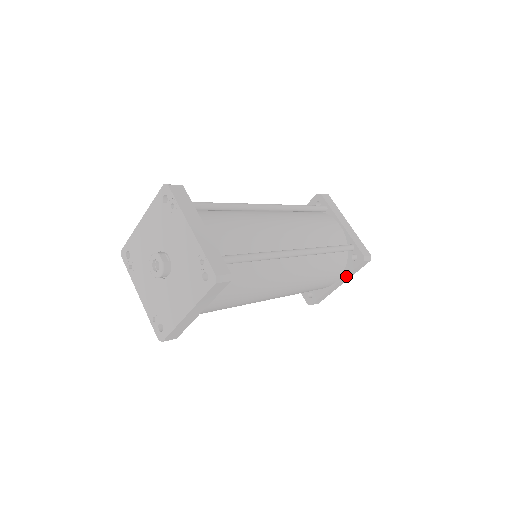
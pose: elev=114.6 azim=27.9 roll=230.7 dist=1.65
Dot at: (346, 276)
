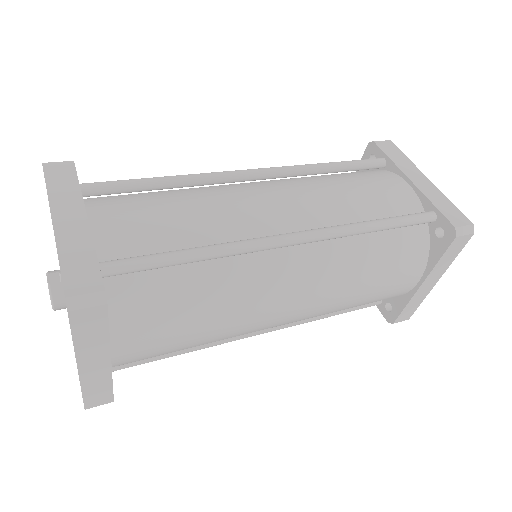
Dot at: (434, 268)
